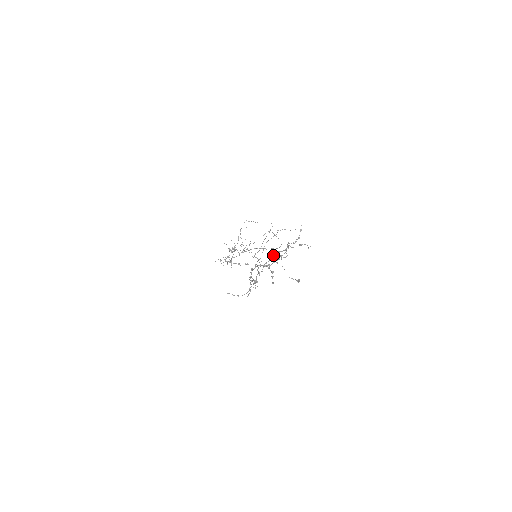
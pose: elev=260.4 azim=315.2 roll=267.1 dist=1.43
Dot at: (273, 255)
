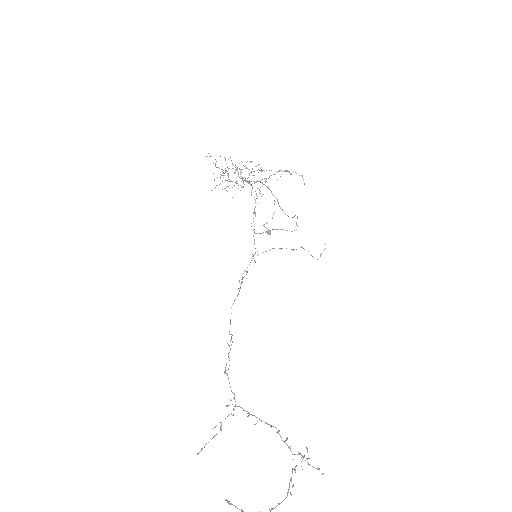
Dot at: (272, 426)
